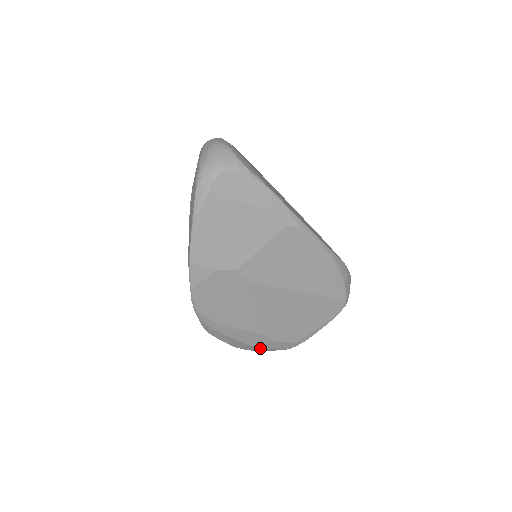
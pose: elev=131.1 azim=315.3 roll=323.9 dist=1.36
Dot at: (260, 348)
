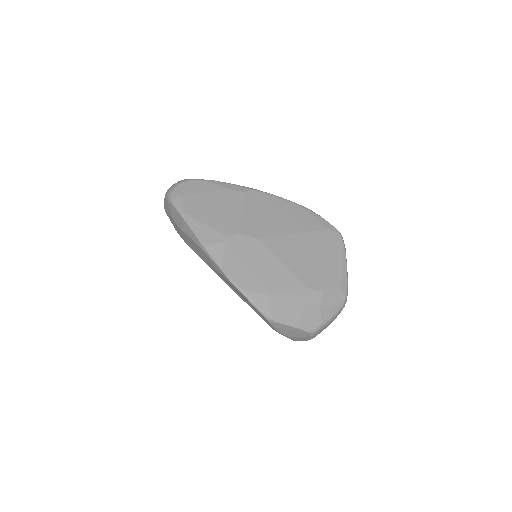
Dot at: (322, 311)
